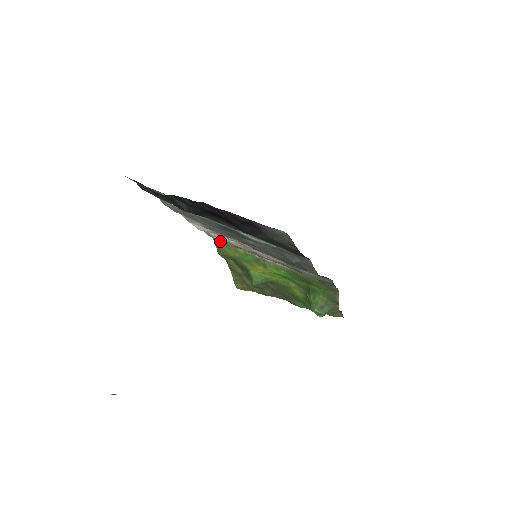
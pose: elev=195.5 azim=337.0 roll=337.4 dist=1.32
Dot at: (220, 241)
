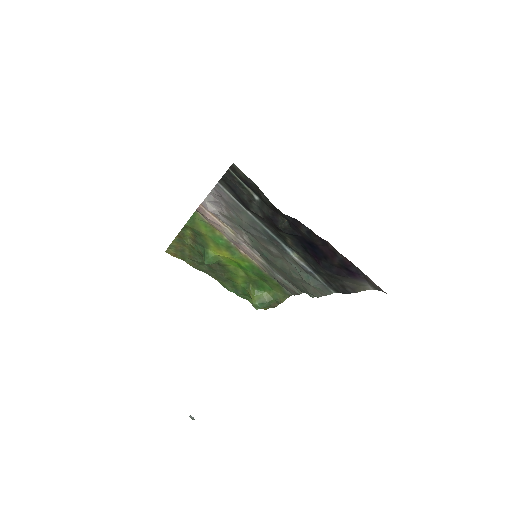
Dot at: (202, 217)
